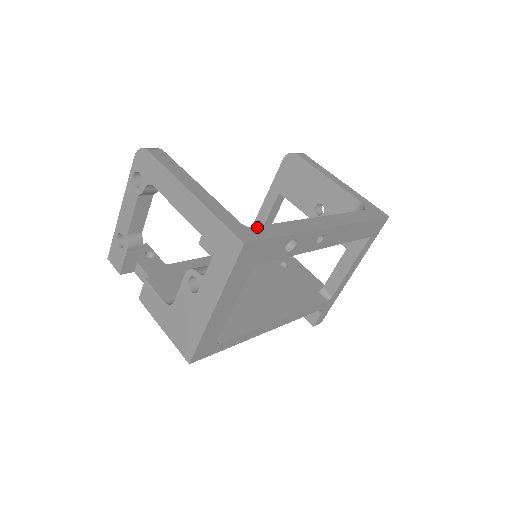
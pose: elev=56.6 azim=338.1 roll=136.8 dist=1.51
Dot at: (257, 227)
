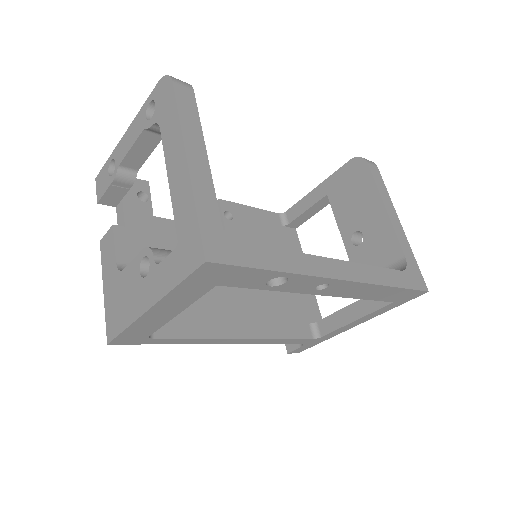
Dot at: (241, 244)
